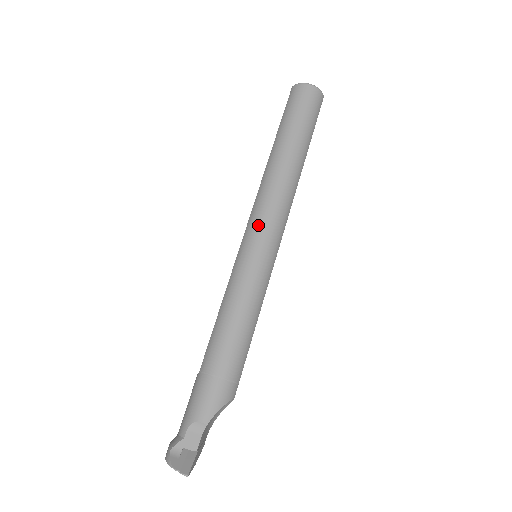
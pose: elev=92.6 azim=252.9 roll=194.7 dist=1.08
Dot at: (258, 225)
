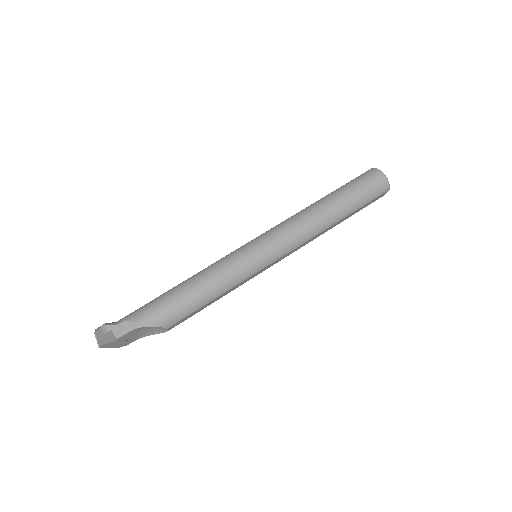
Dot at: (272, 236)
